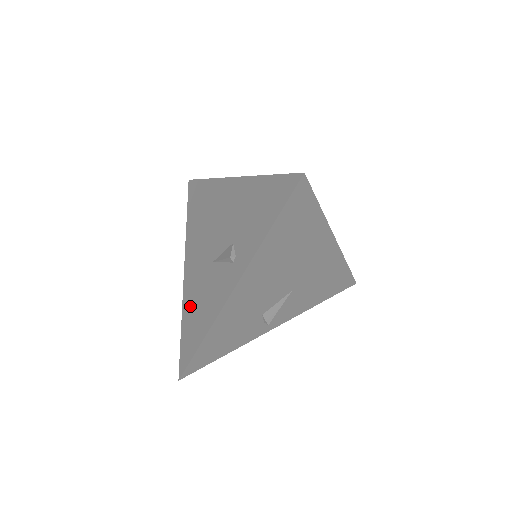
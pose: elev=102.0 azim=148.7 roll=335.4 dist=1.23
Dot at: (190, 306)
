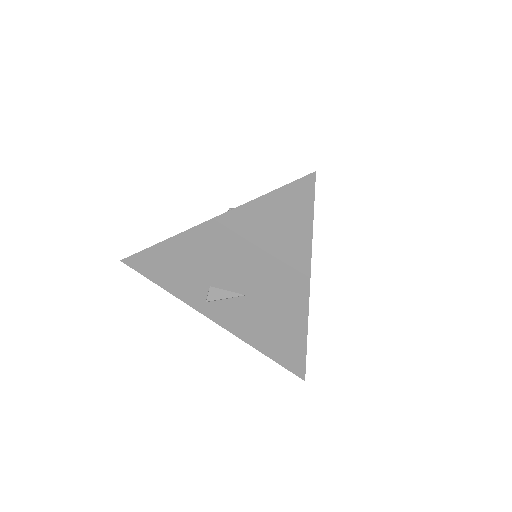
Dot at: occluded
